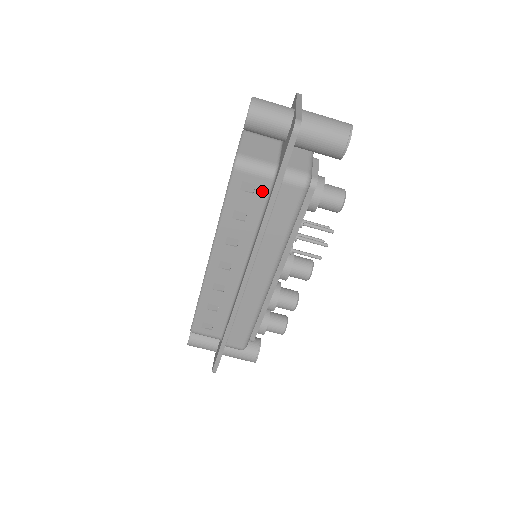
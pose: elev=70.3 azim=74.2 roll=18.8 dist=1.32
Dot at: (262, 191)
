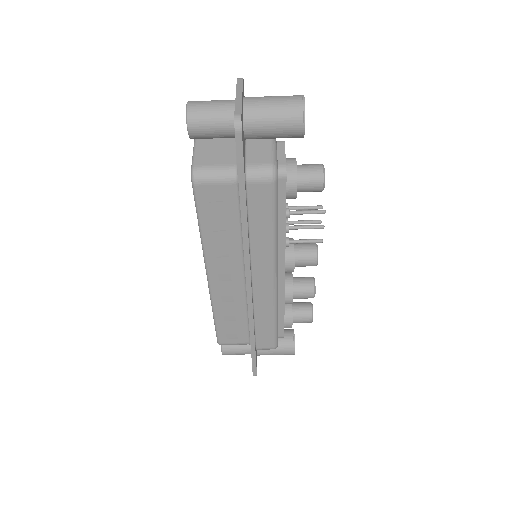
Dot at: (231, 197)
